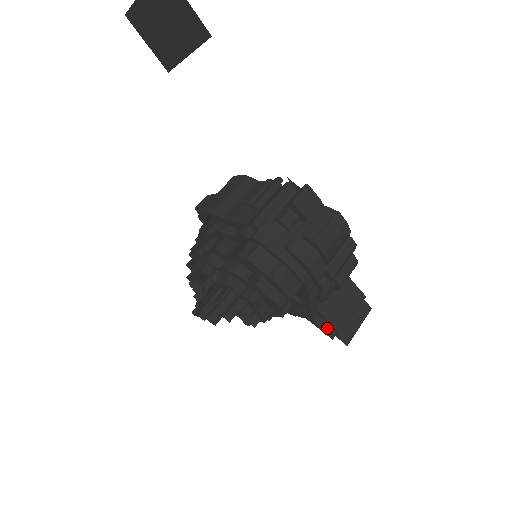
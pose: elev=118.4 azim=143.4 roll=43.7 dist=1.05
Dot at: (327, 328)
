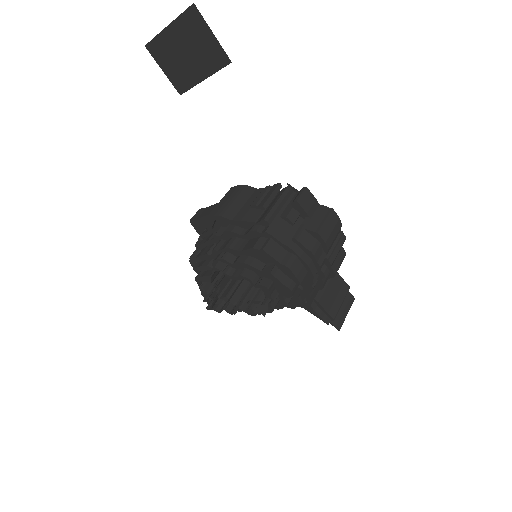
Dot at: (323, 315)
